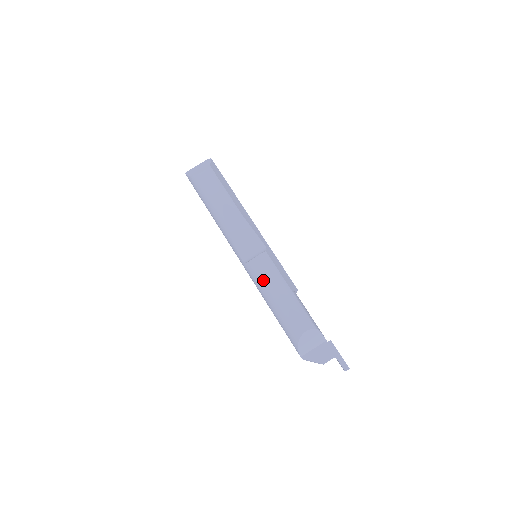
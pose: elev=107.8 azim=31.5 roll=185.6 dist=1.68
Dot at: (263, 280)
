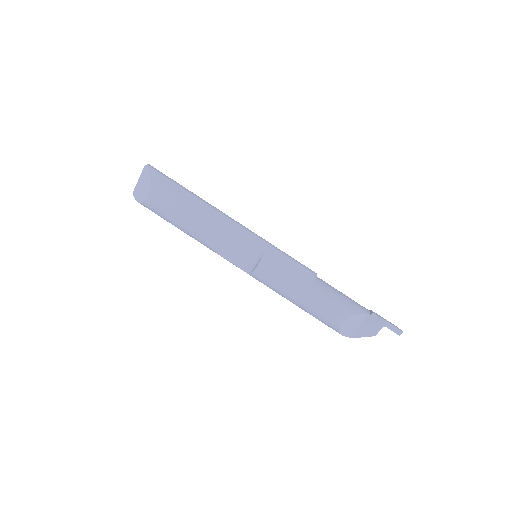
Dot at: (275, 288)
